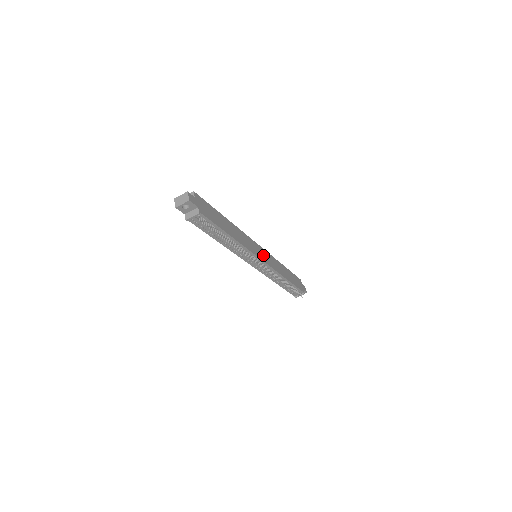
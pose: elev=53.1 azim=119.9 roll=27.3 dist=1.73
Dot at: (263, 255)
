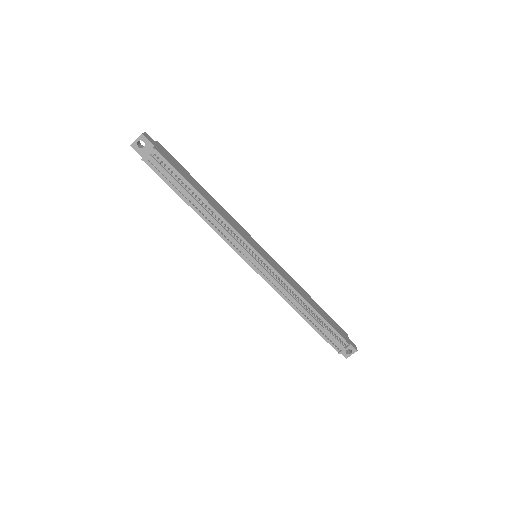
Dot at: (265, 256)
